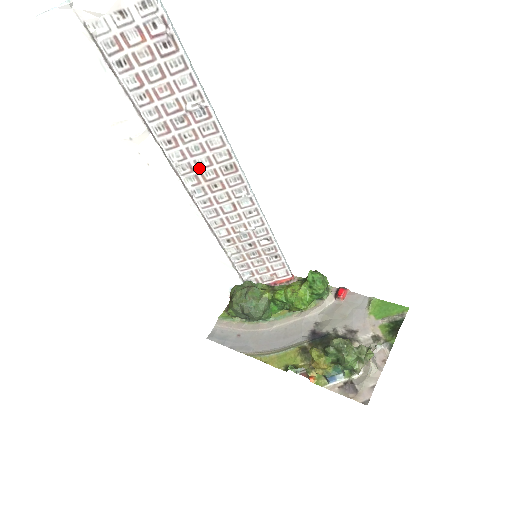
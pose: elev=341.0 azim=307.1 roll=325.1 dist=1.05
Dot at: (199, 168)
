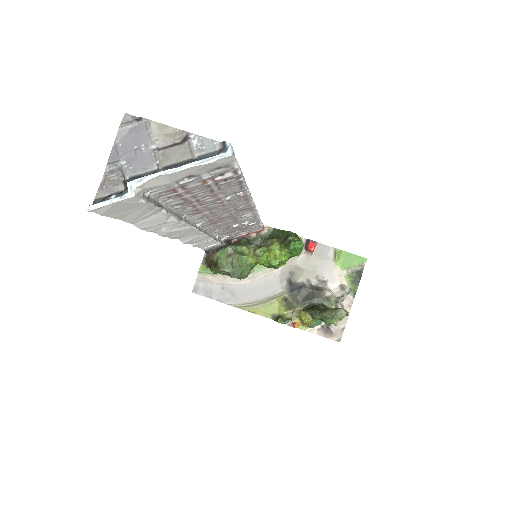
Dot at: (216, 216)
